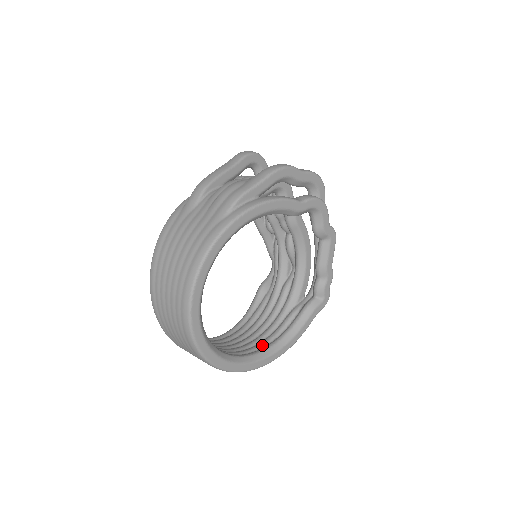
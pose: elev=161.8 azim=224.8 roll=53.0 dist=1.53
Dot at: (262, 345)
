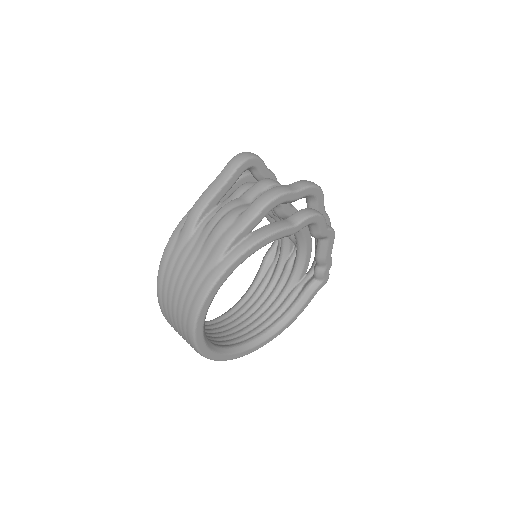
Dot at: (266, 325)
